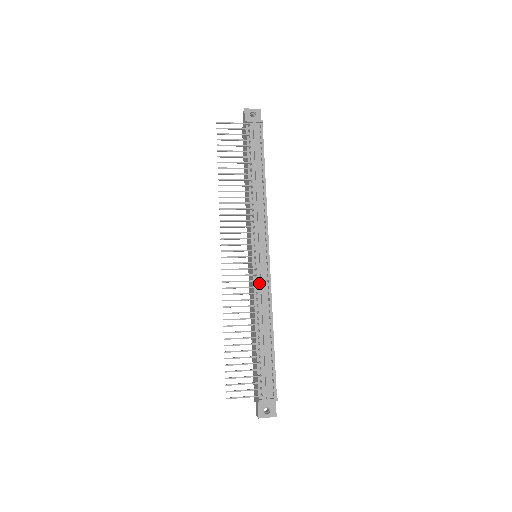
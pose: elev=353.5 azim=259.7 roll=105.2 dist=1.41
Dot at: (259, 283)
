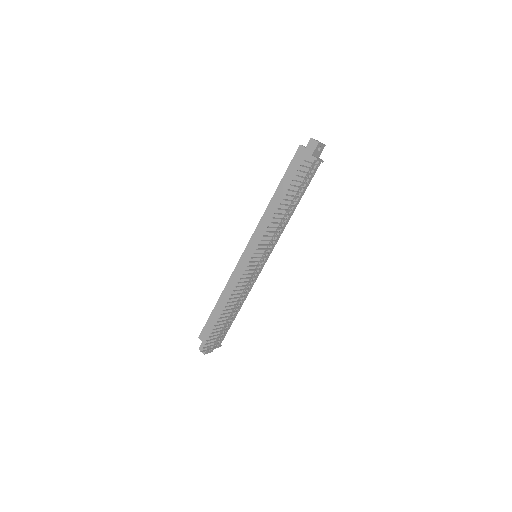
Dot at: (252, 279)
